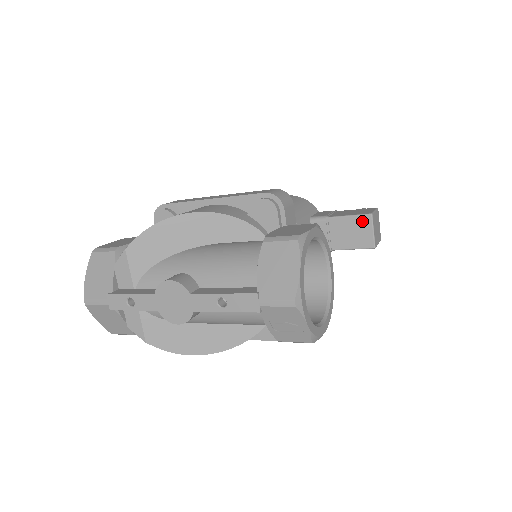
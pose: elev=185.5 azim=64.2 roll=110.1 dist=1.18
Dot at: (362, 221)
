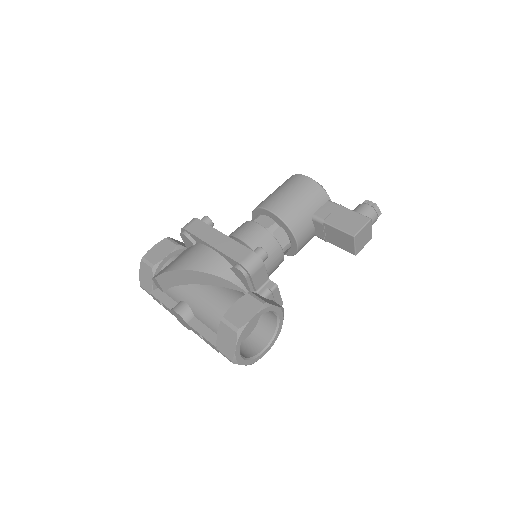
Dot at: (347, 237)
